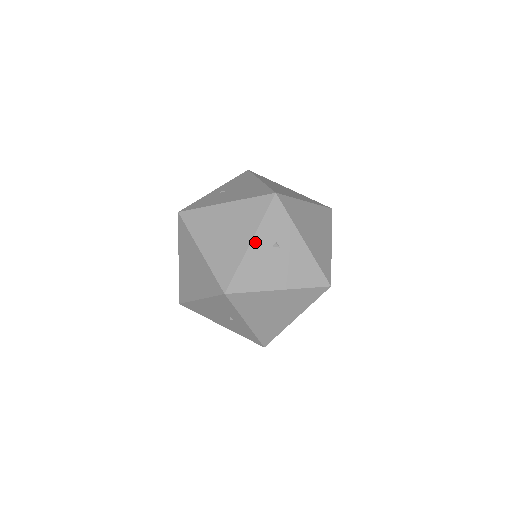
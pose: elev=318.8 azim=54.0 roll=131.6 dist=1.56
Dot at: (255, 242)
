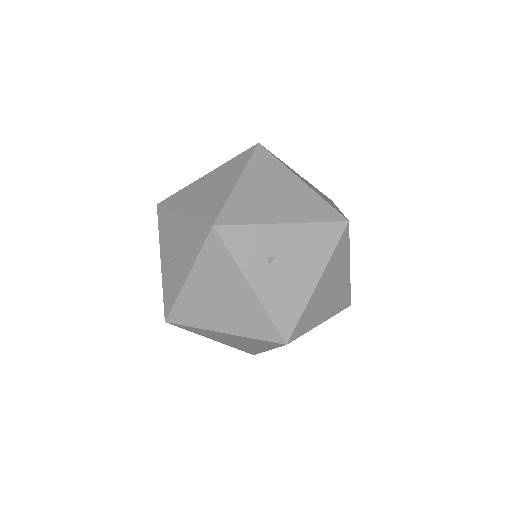
Dot at: (253, 282)
